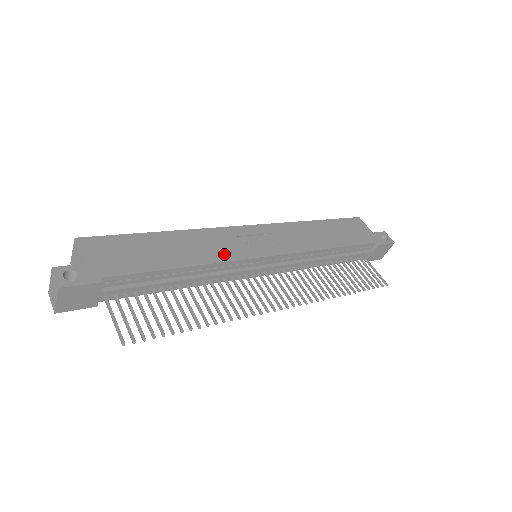
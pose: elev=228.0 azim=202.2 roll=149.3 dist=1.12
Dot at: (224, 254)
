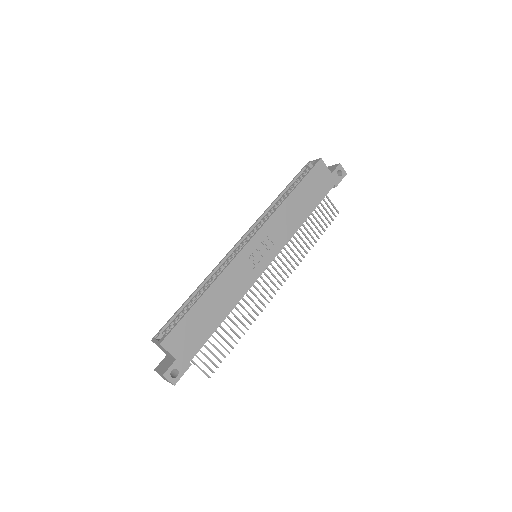
Dot at: (243, 286)
